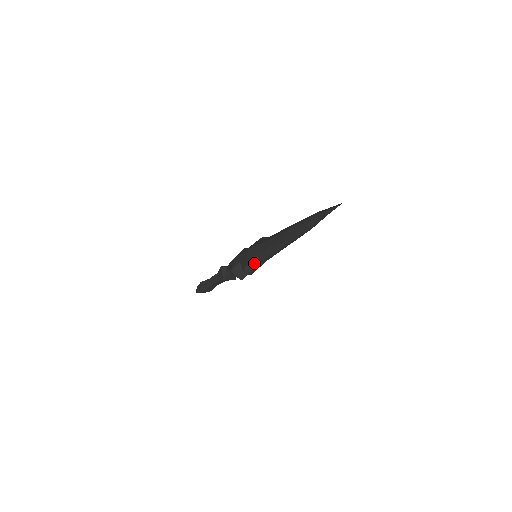
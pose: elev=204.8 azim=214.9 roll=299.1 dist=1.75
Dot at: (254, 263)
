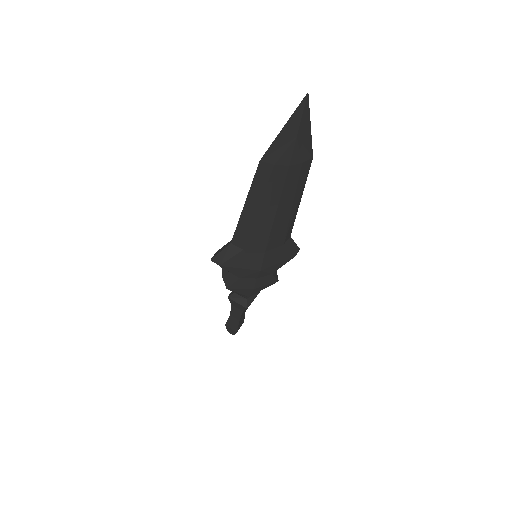
Dot at: (227, 244)
